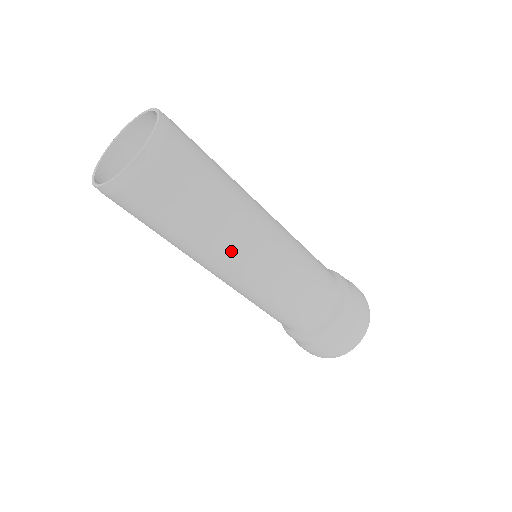
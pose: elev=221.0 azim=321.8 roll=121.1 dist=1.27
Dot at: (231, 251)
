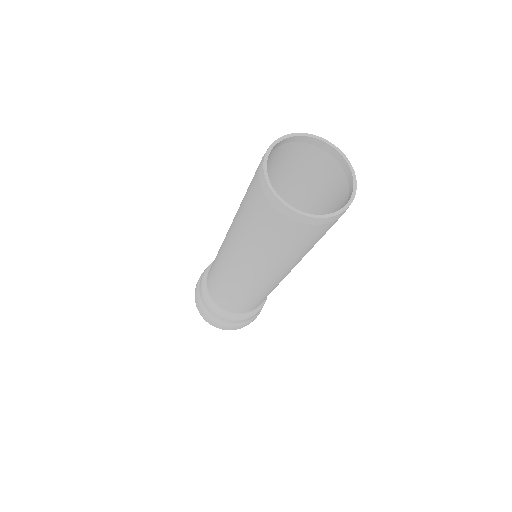
Dot at: (290, 269)
